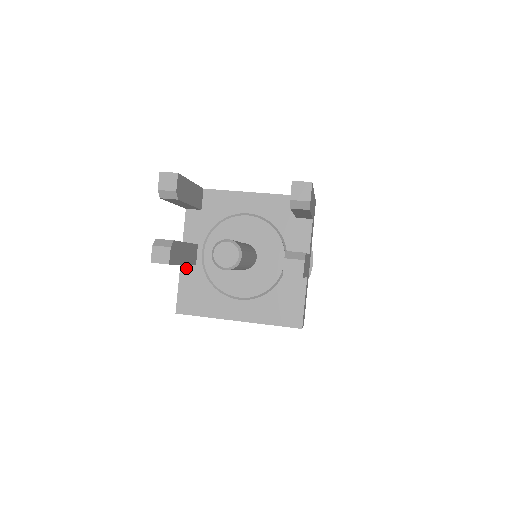
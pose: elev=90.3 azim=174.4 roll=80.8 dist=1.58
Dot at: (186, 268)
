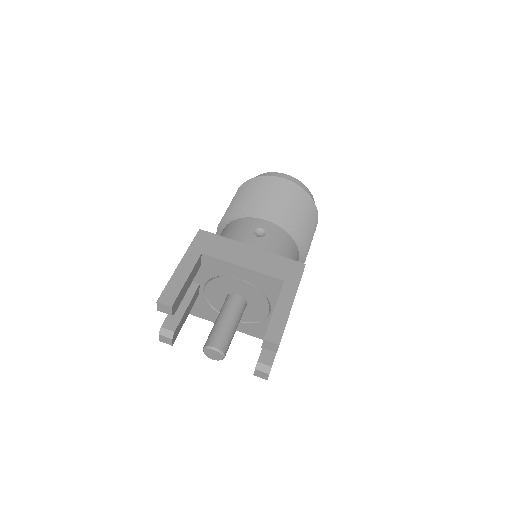
Dot at: occluded
